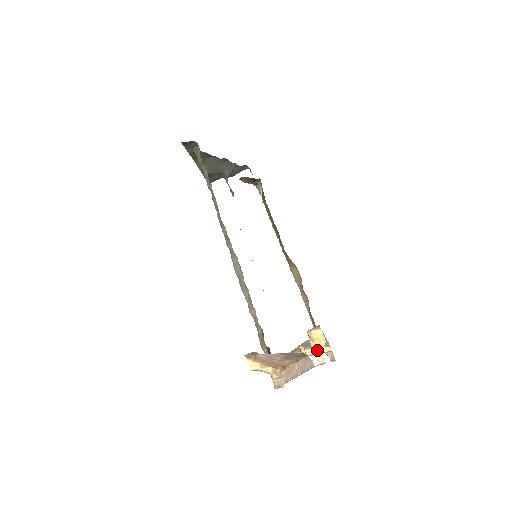
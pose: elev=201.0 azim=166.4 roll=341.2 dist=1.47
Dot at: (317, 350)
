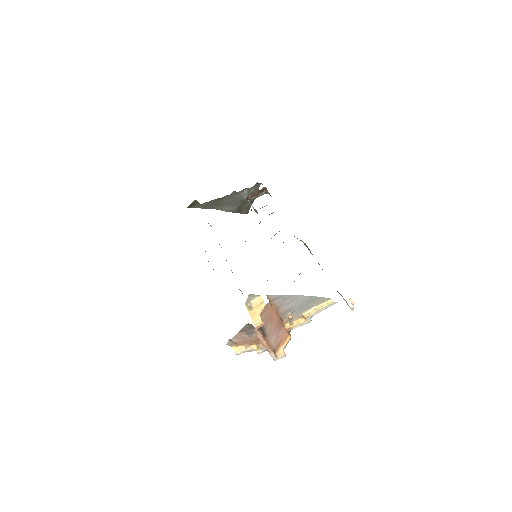
Dot at: (255, 316)
